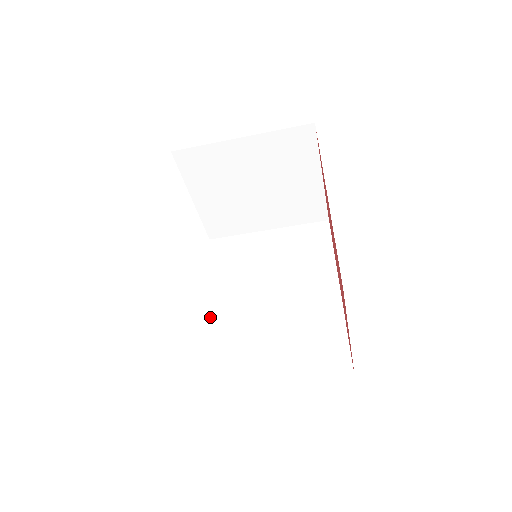
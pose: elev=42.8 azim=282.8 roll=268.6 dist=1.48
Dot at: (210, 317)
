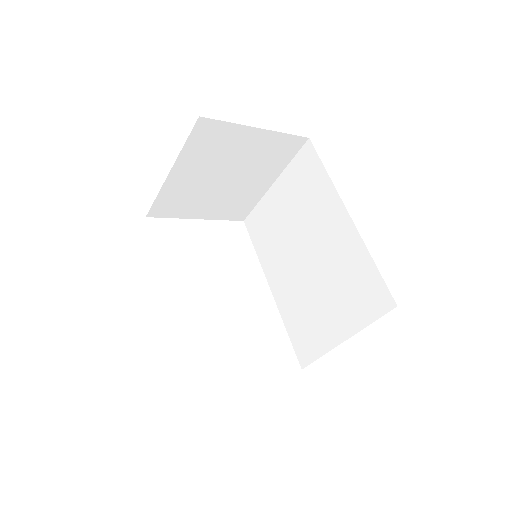
Dot at: (279, 298)
